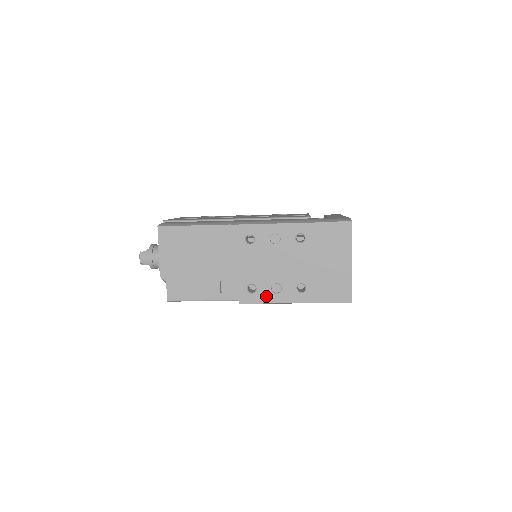
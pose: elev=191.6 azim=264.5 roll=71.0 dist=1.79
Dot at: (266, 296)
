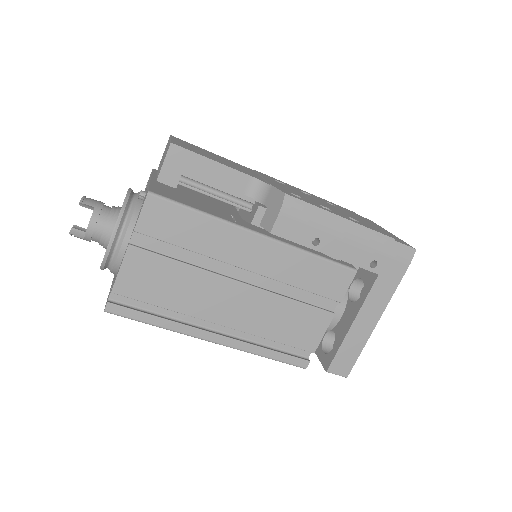
Dot at: (316, 205)
